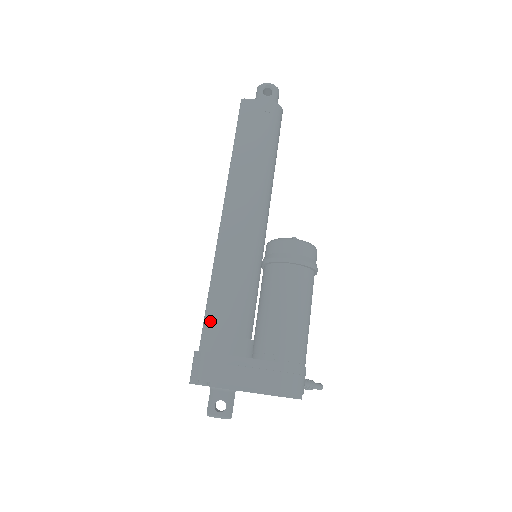
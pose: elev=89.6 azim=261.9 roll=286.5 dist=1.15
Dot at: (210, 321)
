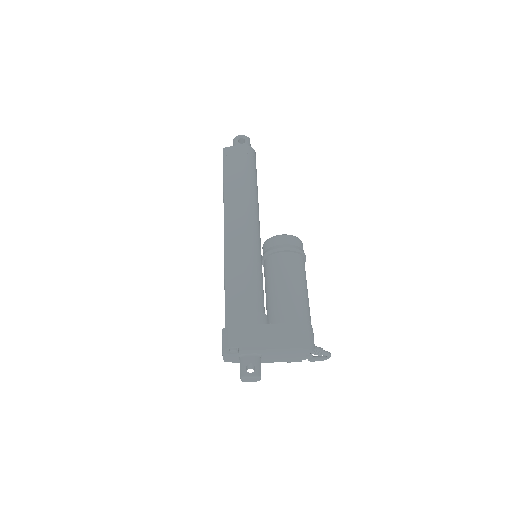
Dot at: (230, 305)
